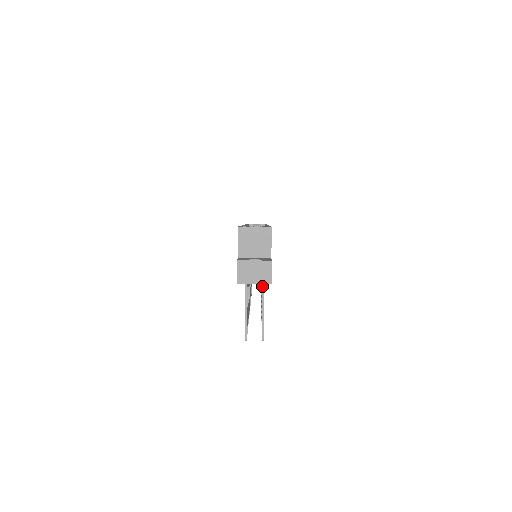
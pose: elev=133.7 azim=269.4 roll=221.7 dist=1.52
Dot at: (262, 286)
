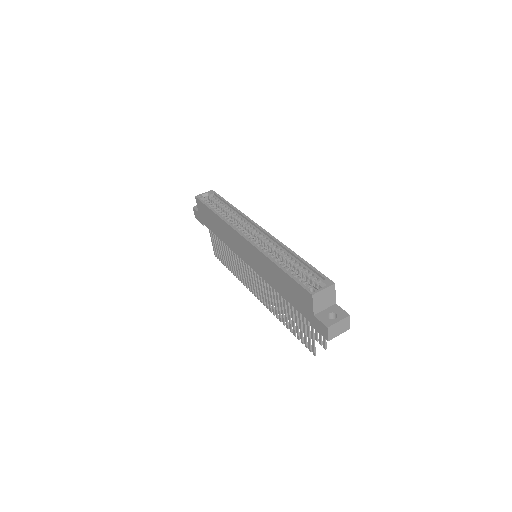
Dot at: occluded
